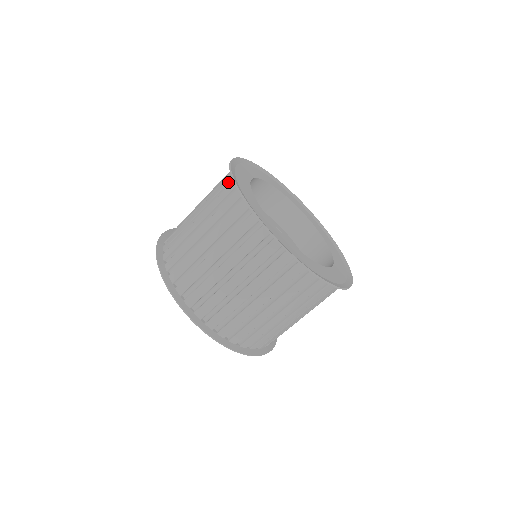
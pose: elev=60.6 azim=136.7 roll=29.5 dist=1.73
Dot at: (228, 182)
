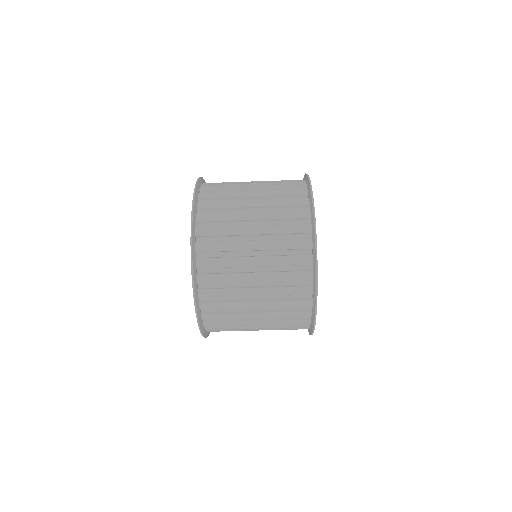
Dot at: (301, 194)
